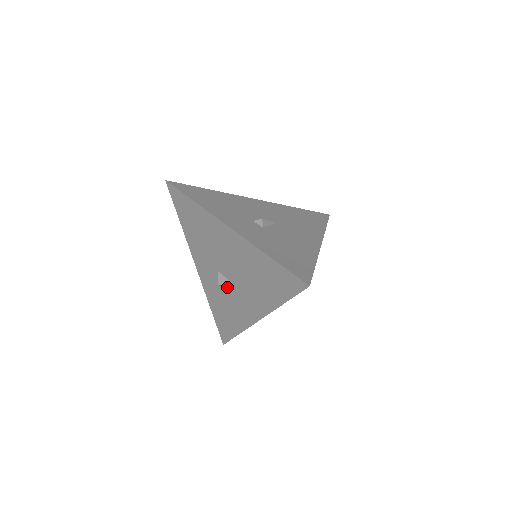
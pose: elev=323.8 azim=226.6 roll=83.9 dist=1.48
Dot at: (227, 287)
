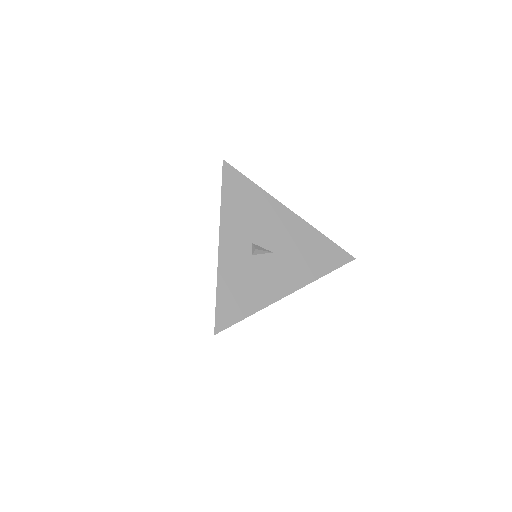
Dot at: occluded
